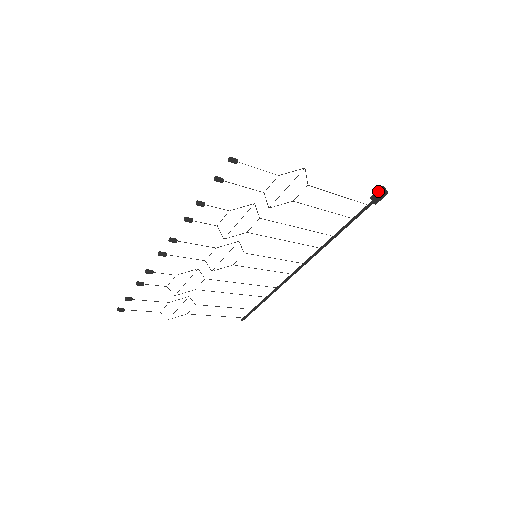
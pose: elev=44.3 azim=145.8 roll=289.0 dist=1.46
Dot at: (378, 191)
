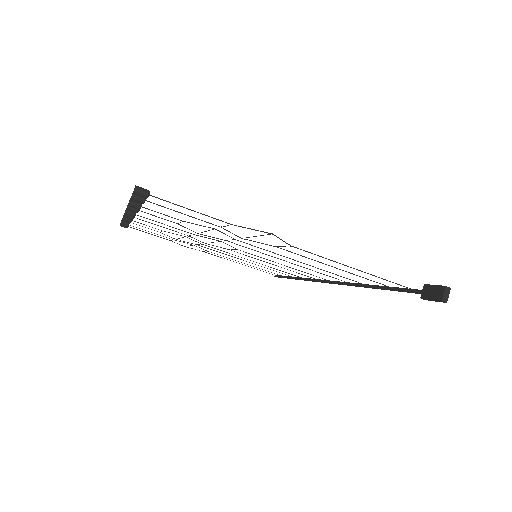
Dot at: (436, 287)
